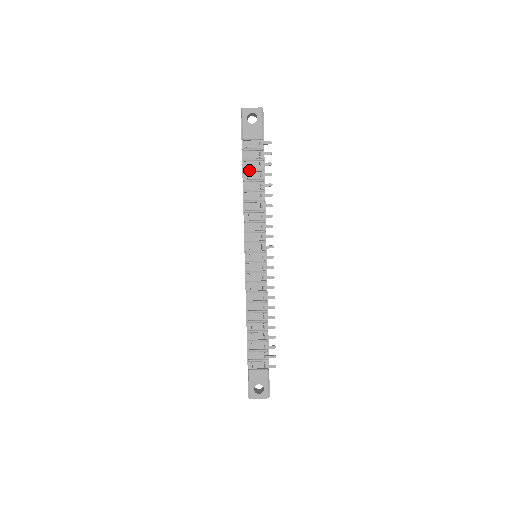
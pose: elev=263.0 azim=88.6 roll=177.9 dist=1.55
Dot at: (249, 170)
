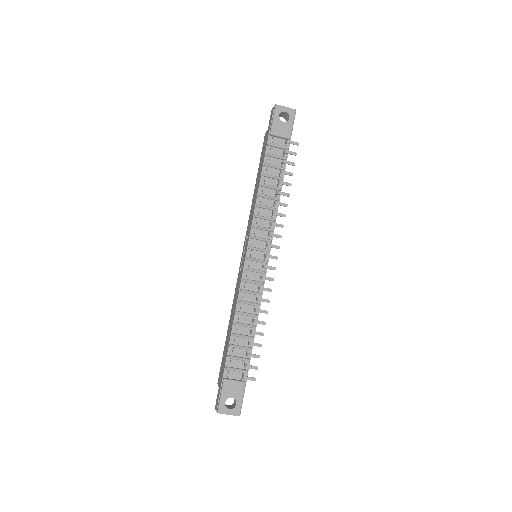
Dot at: (270, 165)
